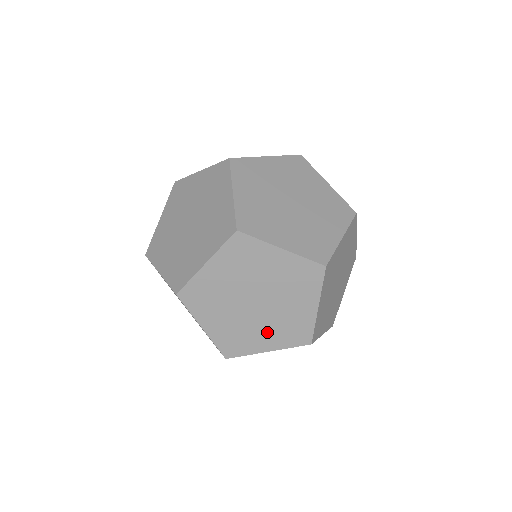
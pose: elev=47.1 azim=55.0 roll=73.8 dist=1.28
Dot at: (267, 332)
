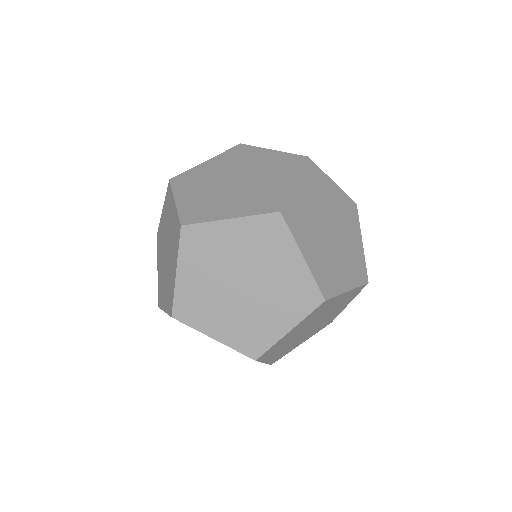
Dot at: (274, 311)
